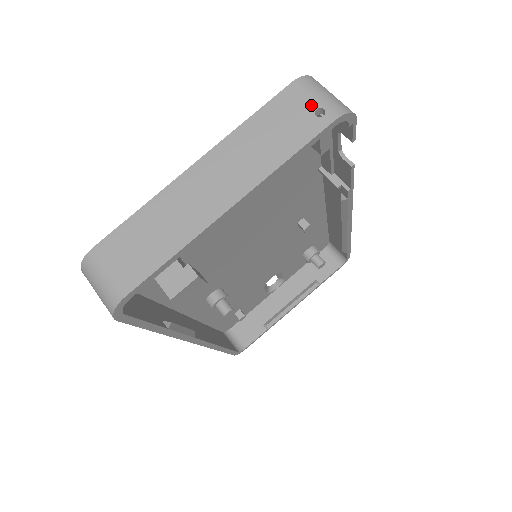
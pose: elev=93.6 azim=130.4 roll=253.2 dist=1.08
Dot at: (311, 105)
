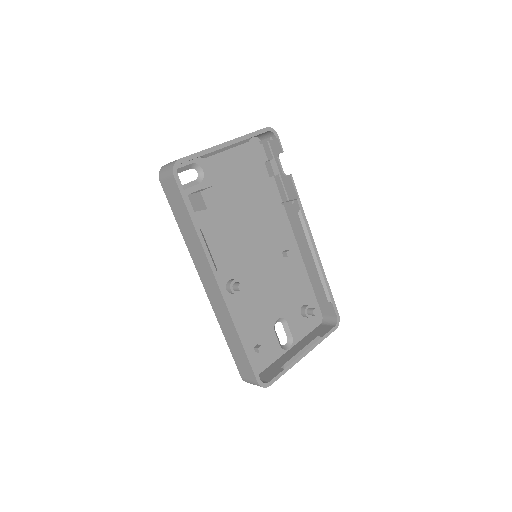
Dot at: occluded
